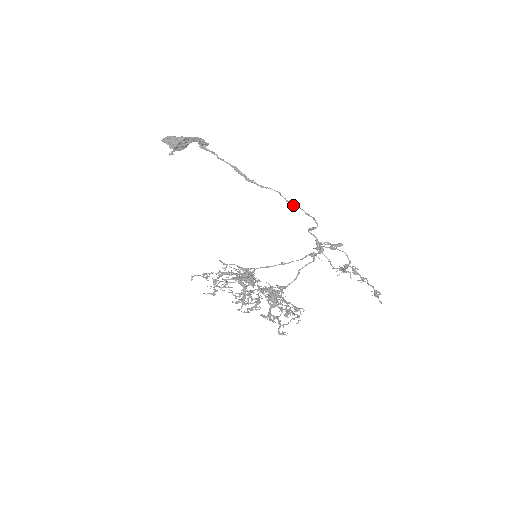
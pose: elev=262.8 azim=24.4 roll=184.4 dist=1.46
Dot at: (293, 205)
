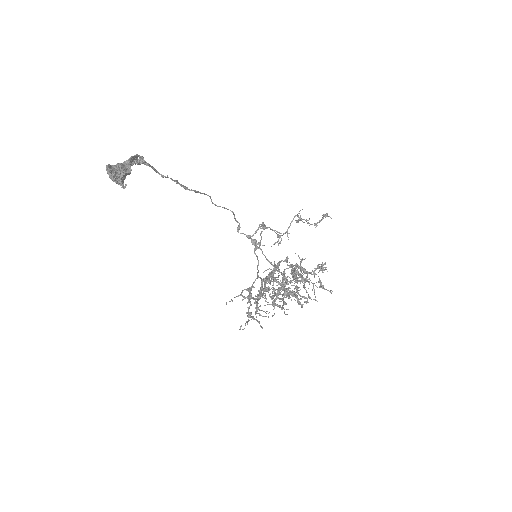
Dot at: (223, 207)
